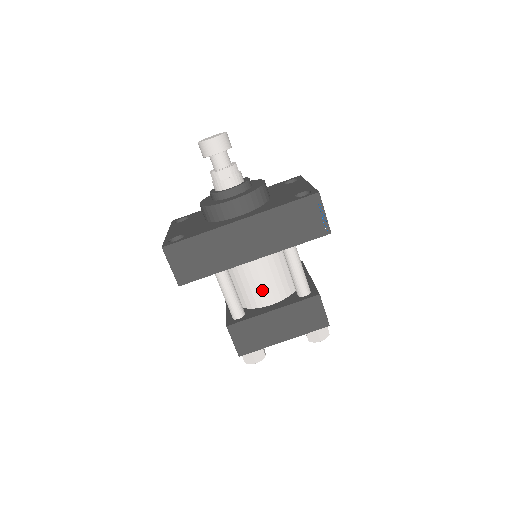
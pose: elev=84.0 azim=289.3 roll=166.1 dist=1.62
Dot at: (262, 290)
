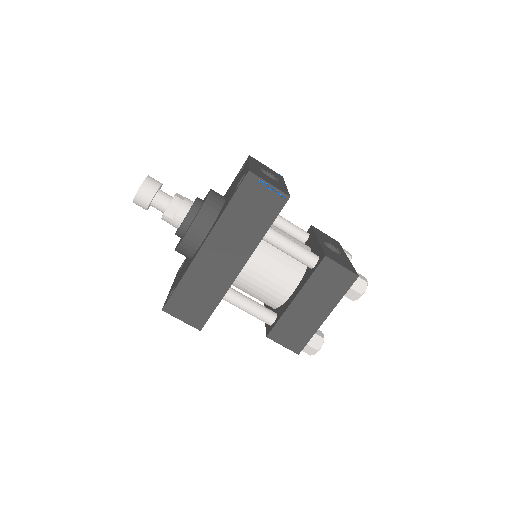
Dot at: (275, 285)
